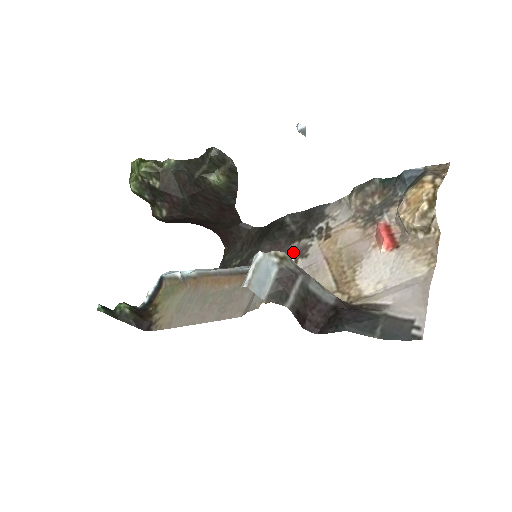
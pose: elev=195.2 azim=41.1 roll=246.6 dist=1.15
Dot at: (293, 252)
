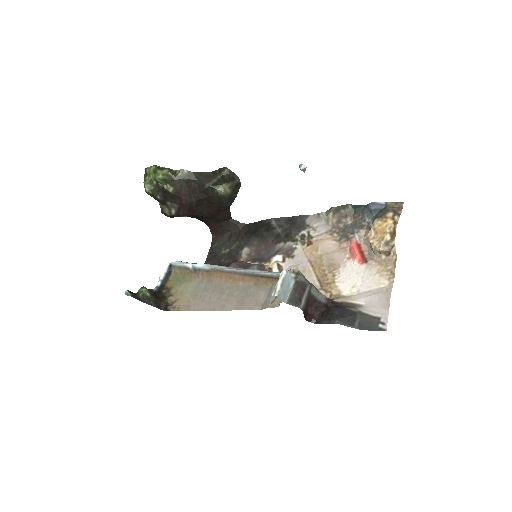
Dot at: (281, 252)
